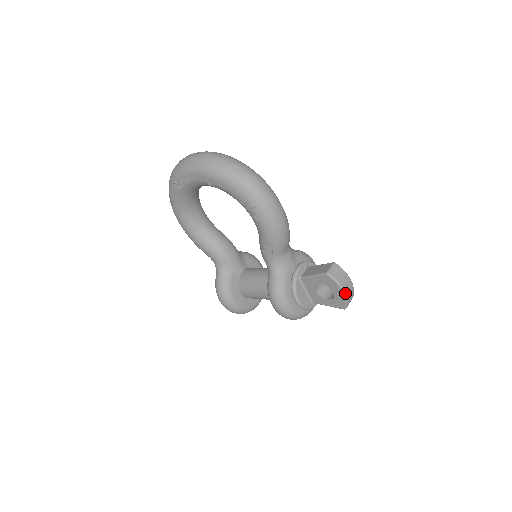
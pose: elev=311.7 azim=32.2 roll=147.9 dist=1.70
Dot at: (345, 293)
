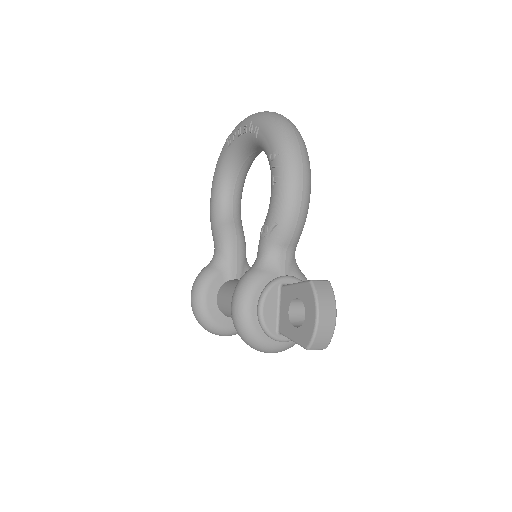
Dot at: (318, 319)
